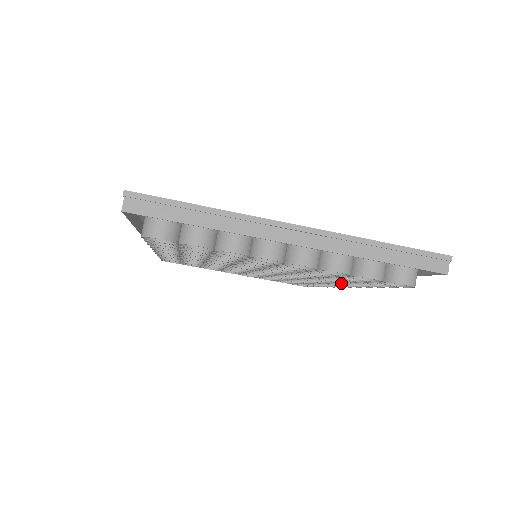
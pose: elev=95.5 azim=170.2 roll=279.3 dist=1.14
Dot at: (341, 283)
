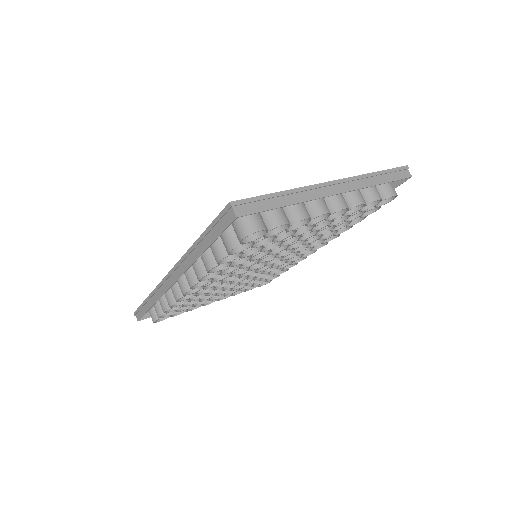
Dot at: occluded
